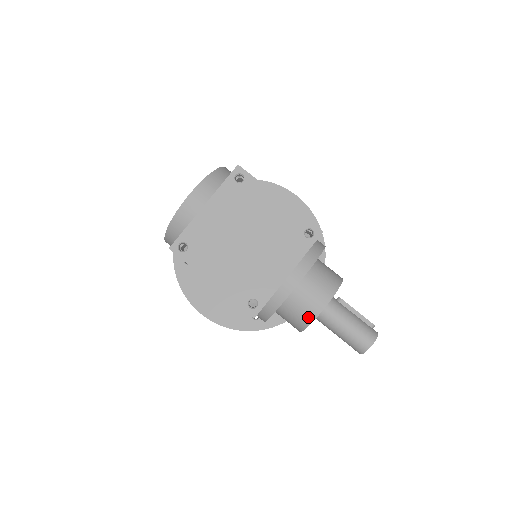
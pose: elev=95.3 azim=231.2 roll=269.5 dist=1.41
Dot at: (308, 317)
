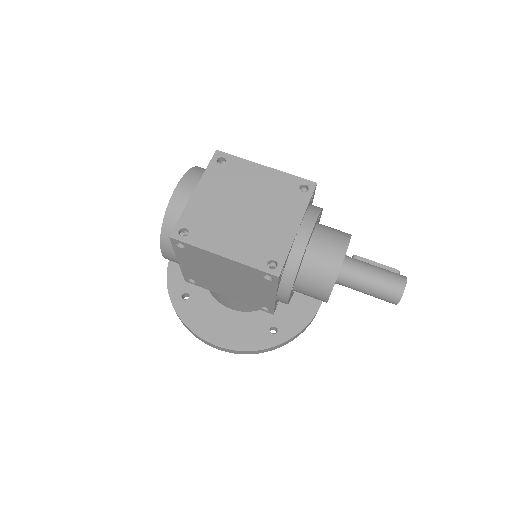
Dot at: (332, 271)
